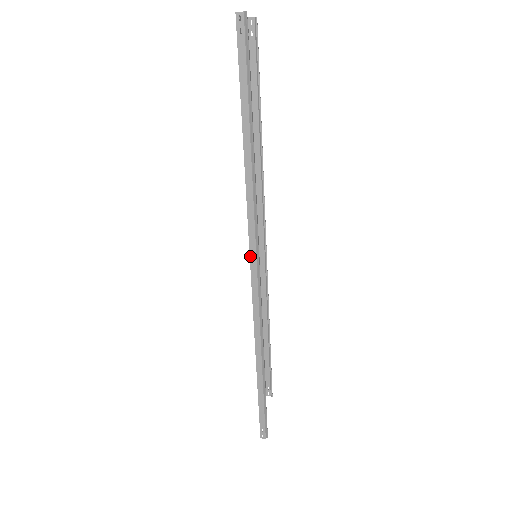
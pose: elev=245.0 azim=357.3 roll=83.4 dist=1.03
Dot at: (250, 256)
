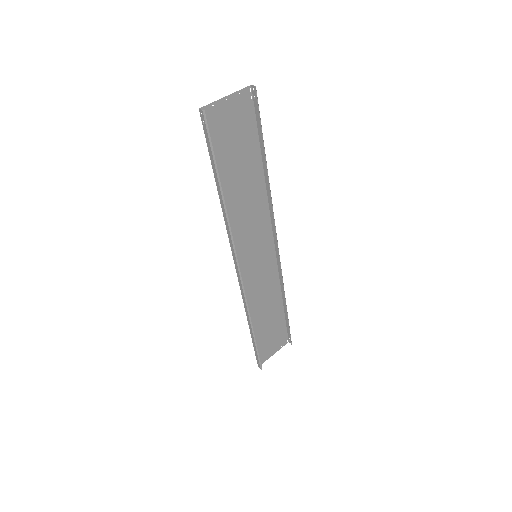
Dot at: (234, 260)
